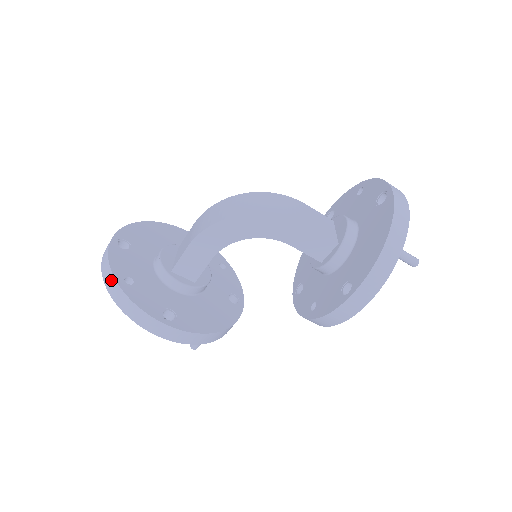
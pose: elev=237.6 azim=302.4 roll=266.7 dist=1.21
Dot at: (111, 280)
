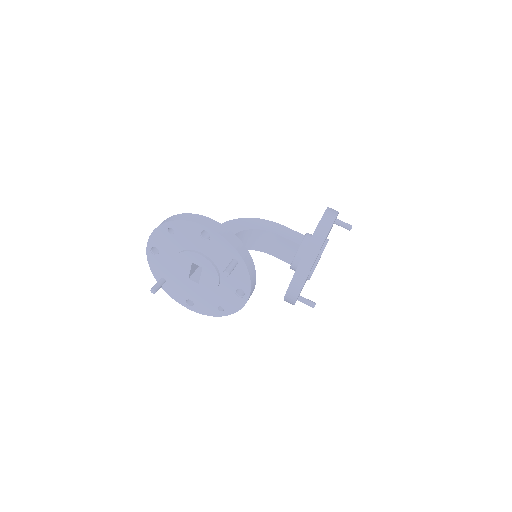
Dot at: (166, 219)
